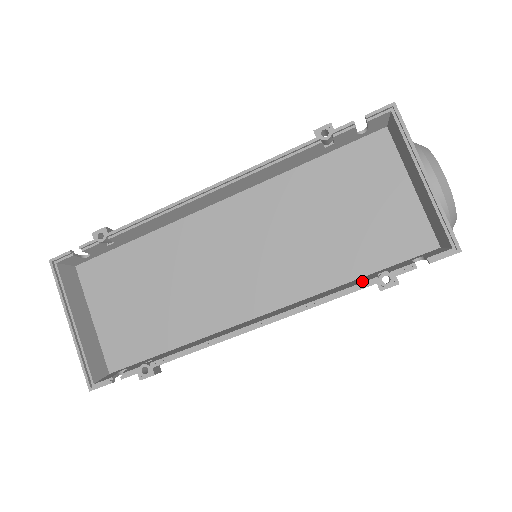
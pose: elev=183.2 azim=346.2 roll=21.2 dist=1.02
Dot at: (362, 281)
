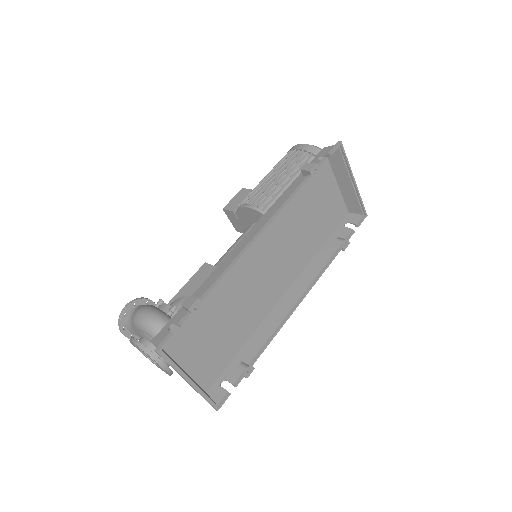
Dot at: (334, 249)
